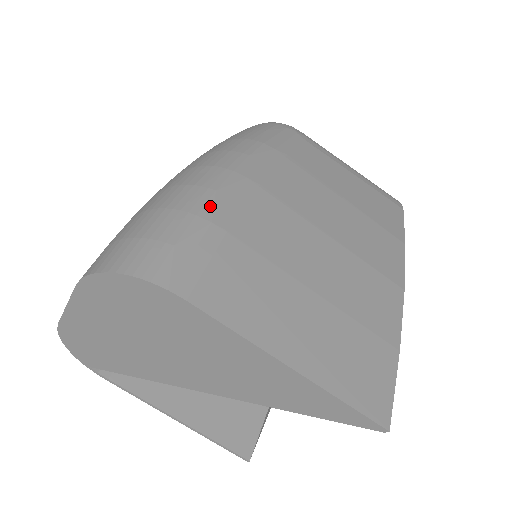
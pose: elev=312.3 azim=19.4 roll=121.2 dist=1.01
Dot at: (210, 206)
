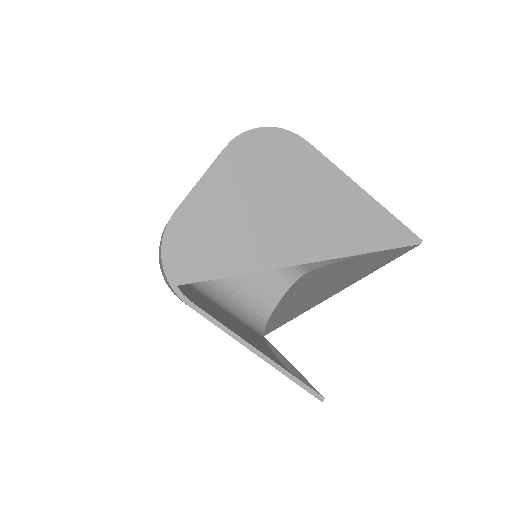
Dot at: occluded
